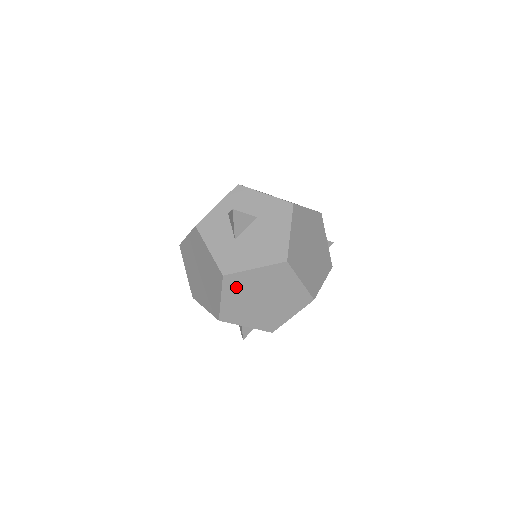
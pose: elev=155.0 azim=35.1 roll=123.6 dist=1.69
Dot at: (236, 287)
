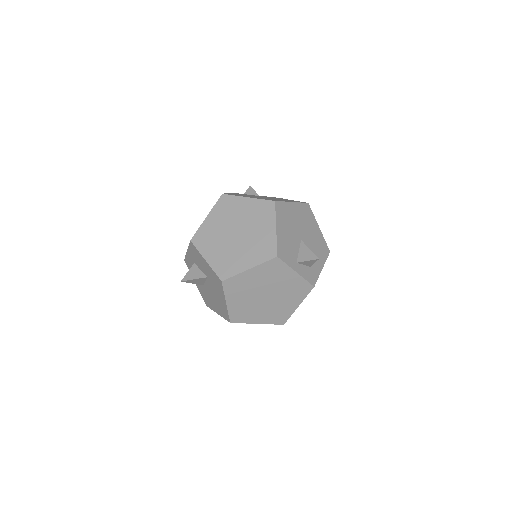
Dot at: occluded
